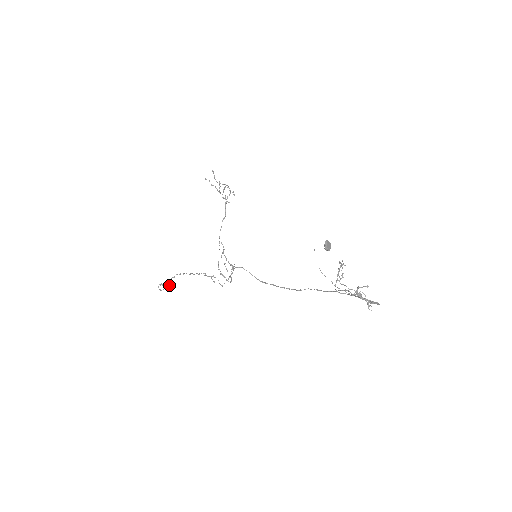
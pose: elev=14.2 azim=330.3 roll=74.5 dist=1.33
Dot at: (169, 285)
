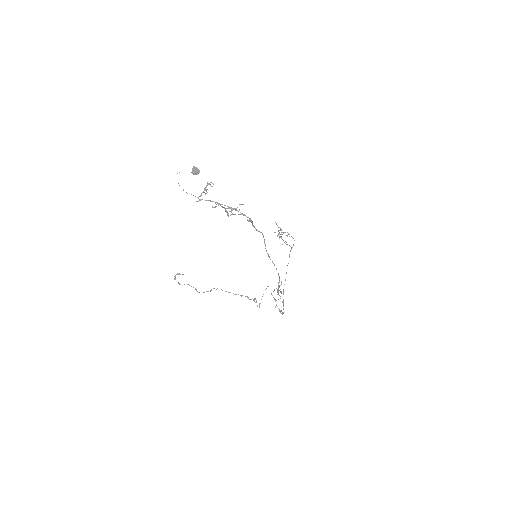
Dot at: (177, 274)
